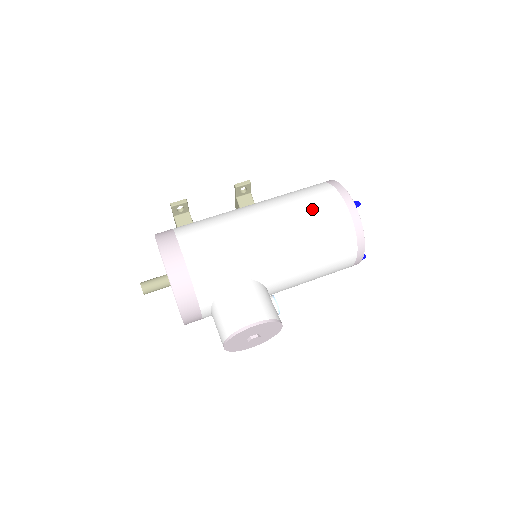
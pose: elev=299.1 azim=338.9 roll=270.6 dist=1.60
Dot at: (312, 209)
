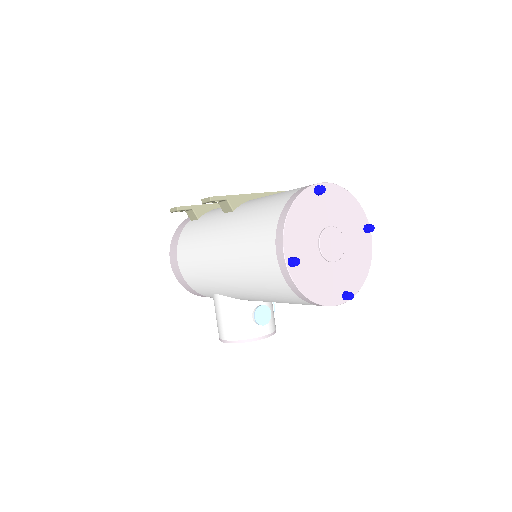
Dot at: (250, 256)
